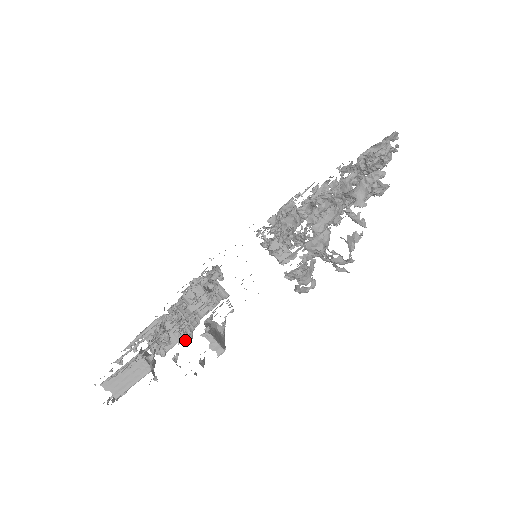
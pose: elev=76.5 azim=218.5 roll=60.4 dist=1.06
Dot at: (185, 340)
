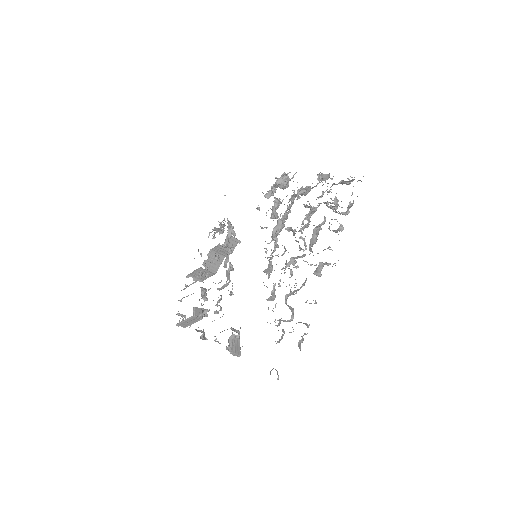
Dot at: (218, 313)
